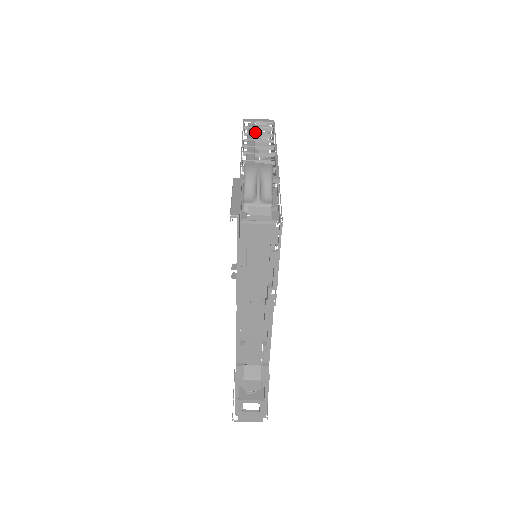
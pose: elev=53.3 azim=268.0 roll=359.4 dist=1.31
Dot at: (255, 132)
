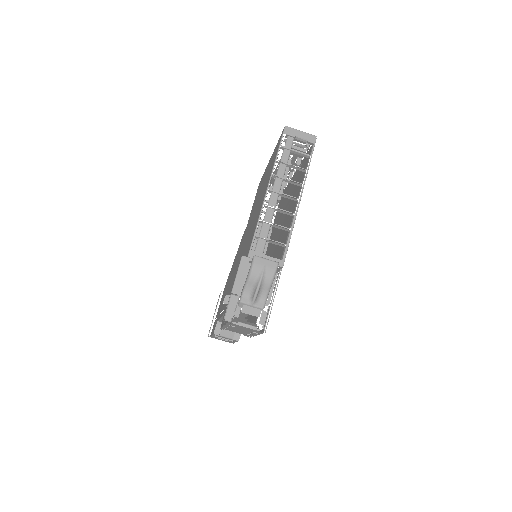
Dot at: (288, 163)
